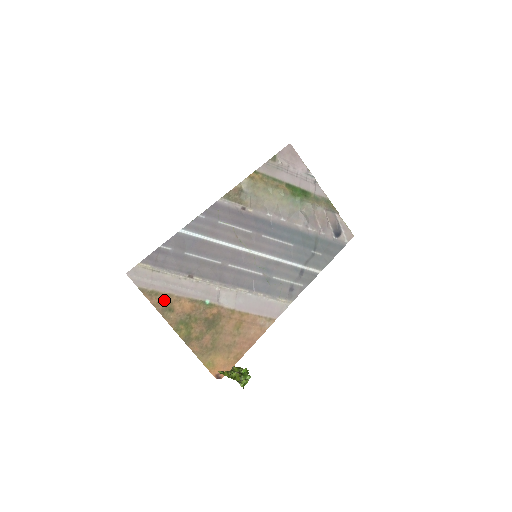
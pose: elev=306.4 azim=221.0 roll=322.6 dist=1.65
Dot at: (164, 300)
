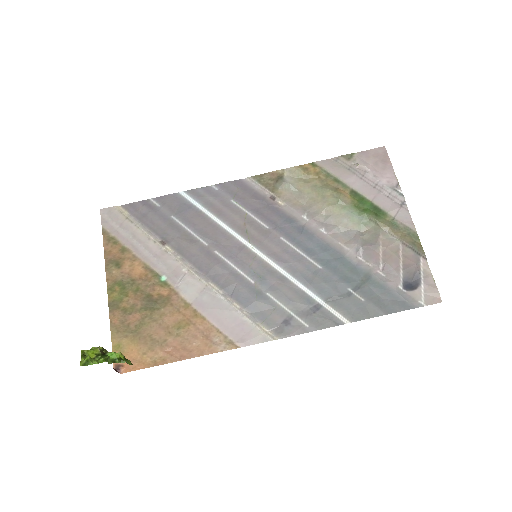
Dot at: (118, 252)
